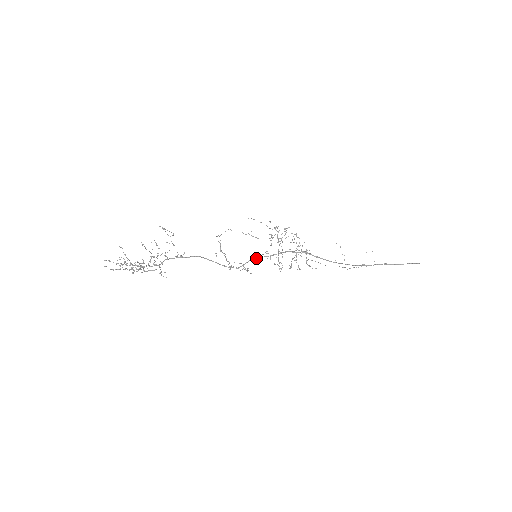
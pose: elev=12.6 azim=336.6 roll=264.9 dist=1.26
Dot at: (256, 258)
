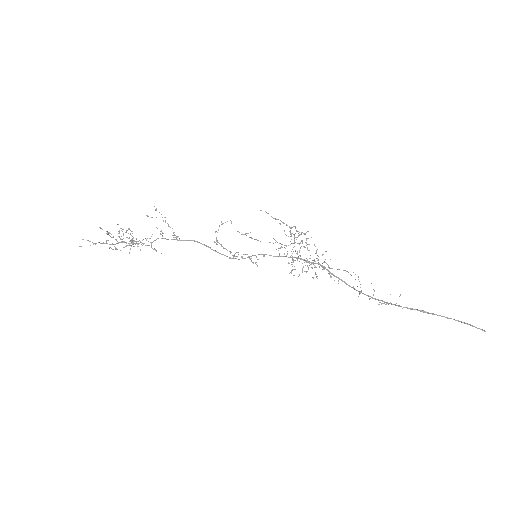
Dot at: (262, 254)
